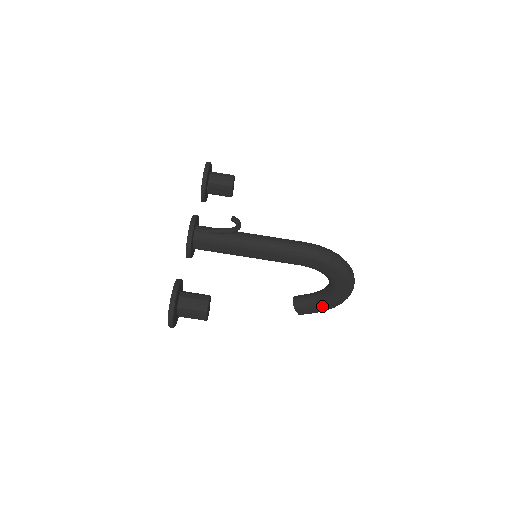
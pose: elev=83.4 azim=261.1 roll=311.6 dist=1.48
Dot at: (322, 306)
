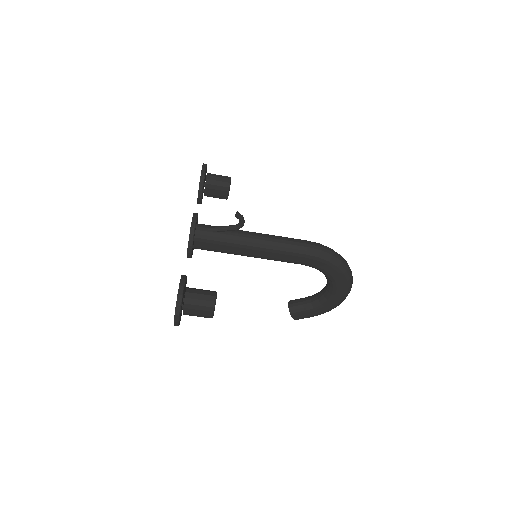
Dot at: (318, 309)
